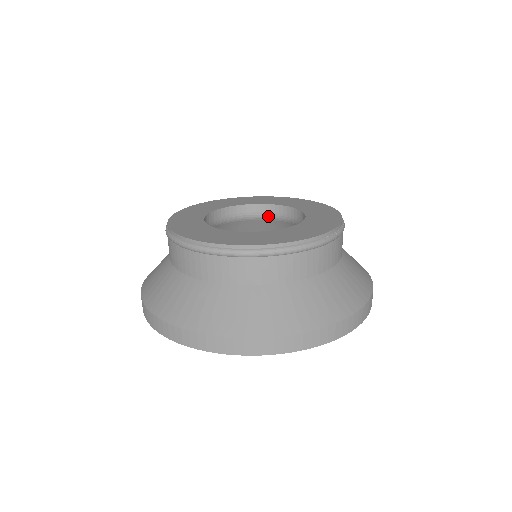
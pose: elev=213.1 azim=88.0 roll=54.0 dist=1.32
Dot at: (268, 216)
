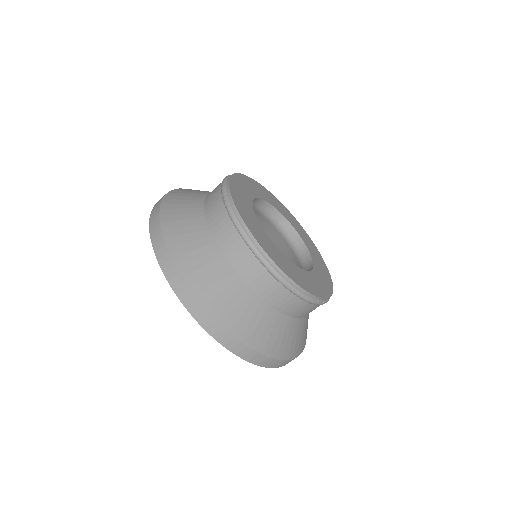
Dot at: (286, 235)
